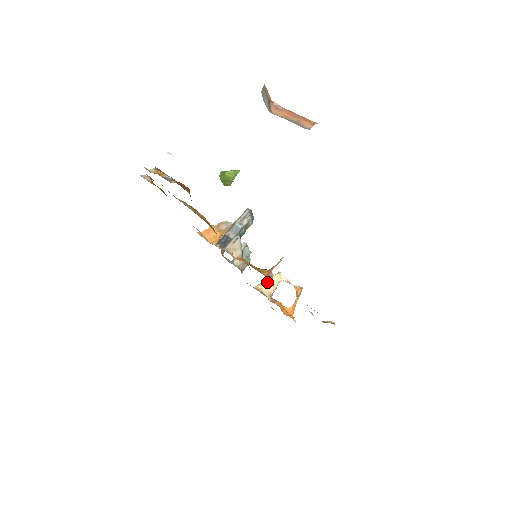
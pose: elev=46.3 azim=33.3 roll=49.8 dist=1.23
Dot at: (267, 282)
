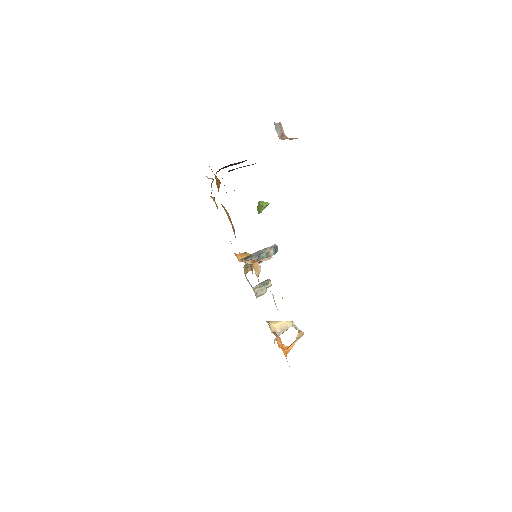
Dot at: (278, 322)
